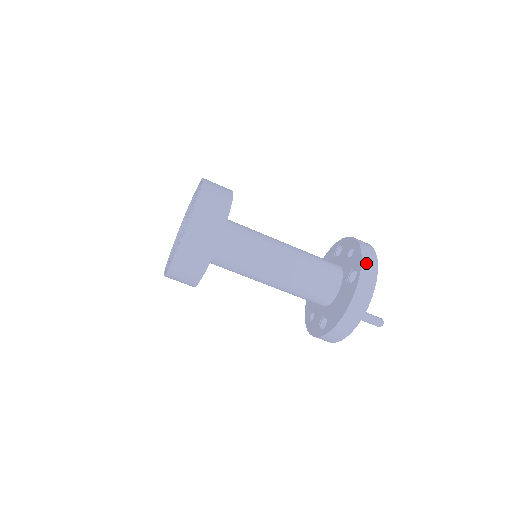
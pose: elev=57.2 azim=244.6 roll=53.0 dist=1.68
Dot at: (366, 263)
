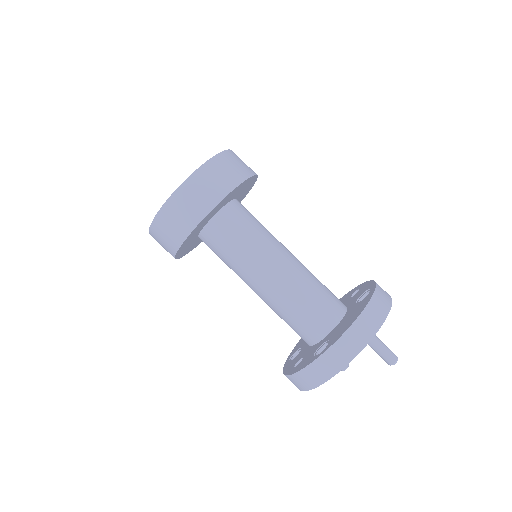
Dot at: occluded
